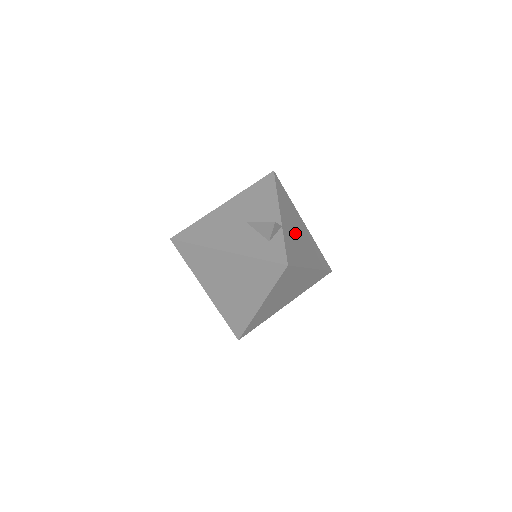
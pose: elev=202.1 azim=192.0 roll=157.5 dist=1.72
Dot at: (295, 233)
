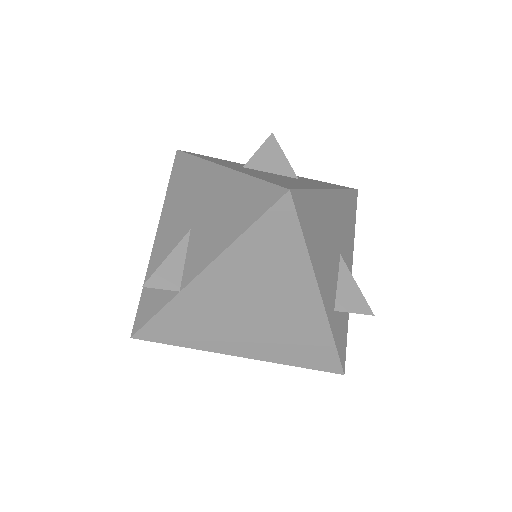
Dot at: (234, 306)
